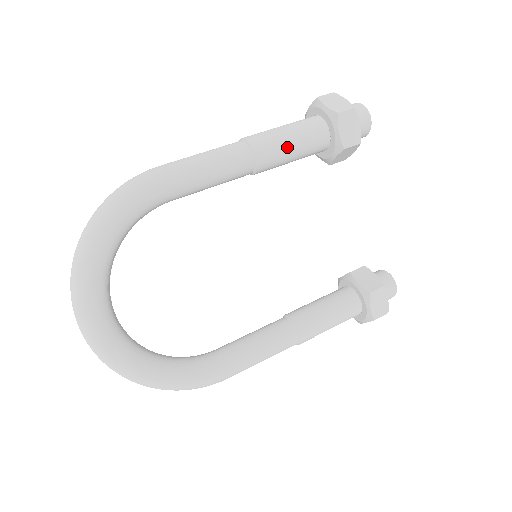
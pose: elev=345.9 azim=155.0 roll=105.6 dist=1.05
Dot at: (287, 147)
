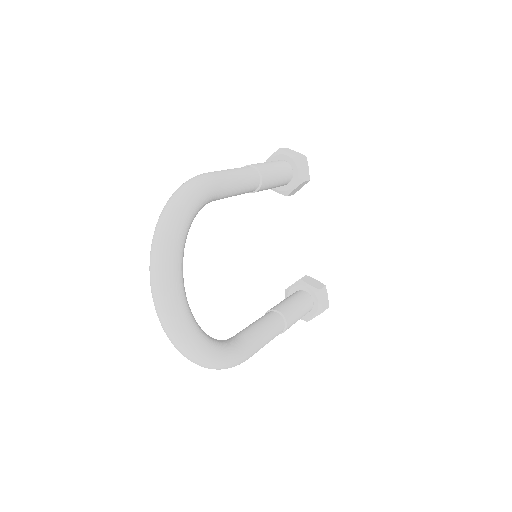
Dot at: (275, 174)
